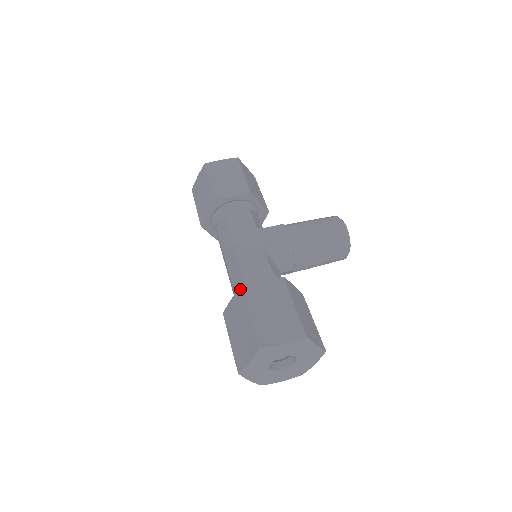
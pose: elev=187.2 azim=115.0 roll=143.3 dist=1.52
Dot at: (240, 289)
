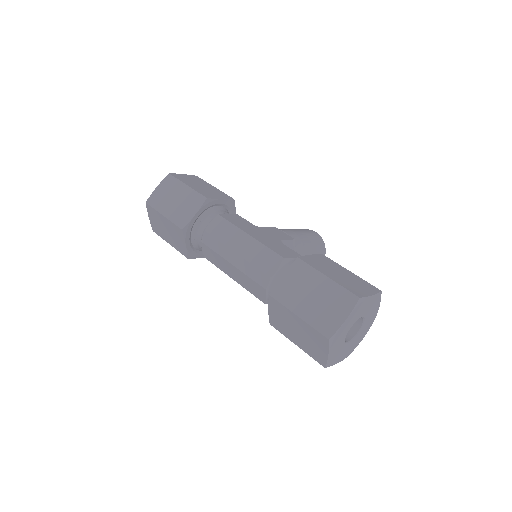
Dot at: (297, 260)
